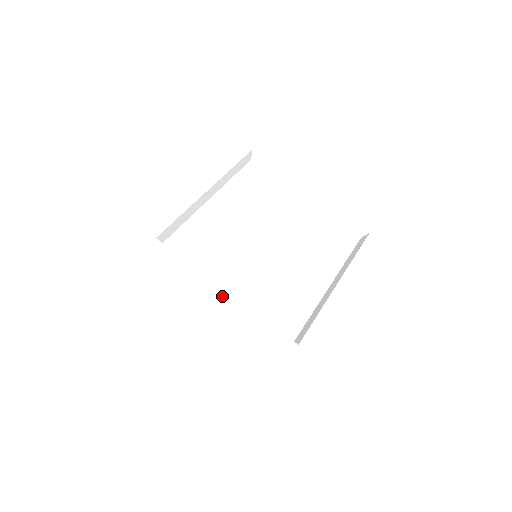
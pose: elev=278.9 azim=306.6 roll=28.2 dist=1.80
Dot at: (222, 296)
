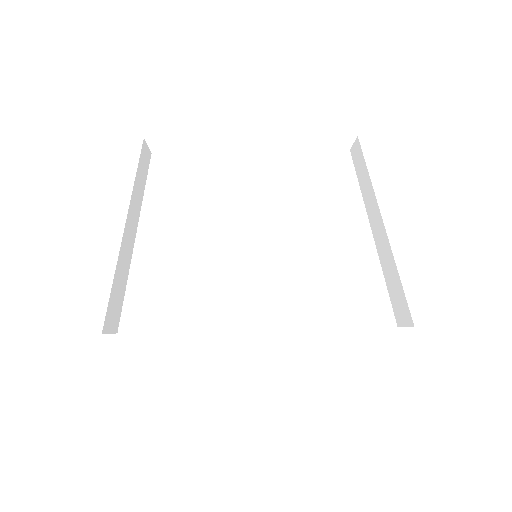
Dot at: (260, 342)
